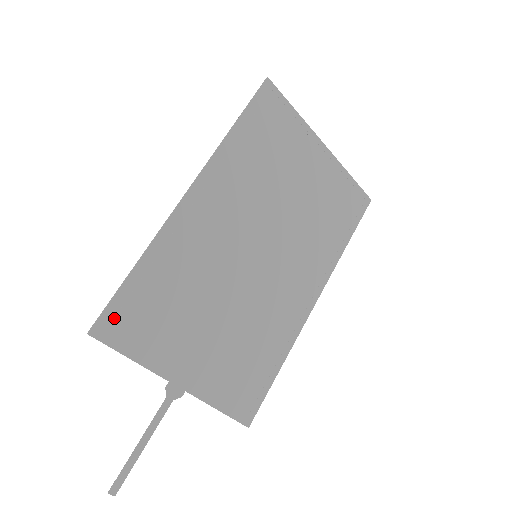
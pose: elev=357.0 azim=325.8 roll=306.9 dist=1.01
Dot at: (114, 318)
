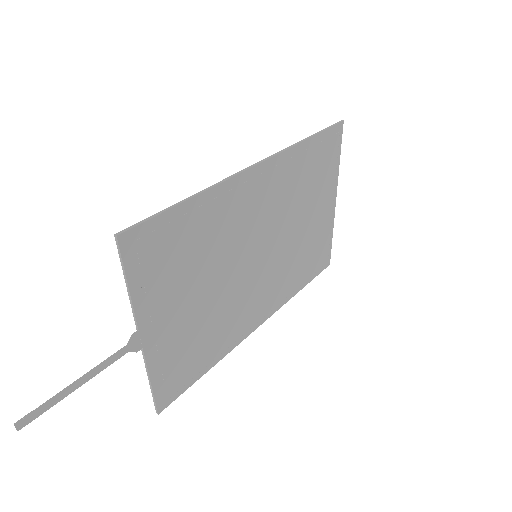
Dot at: (144, 236)
